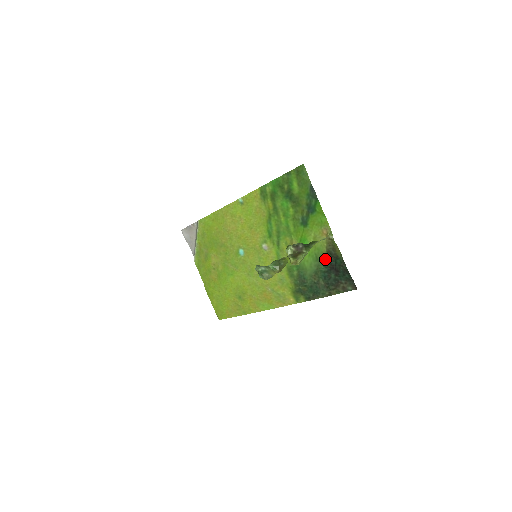
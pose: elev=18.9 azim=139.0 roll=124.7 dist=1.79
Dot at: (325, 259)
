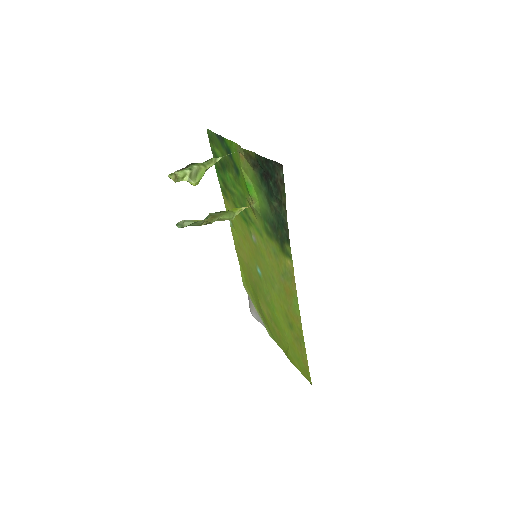
Dot at: (259, 178)
